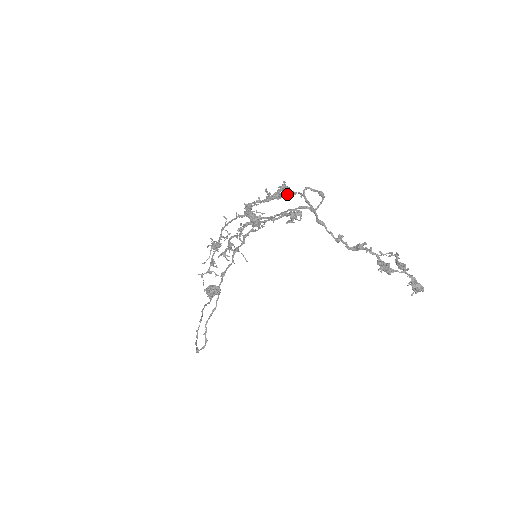
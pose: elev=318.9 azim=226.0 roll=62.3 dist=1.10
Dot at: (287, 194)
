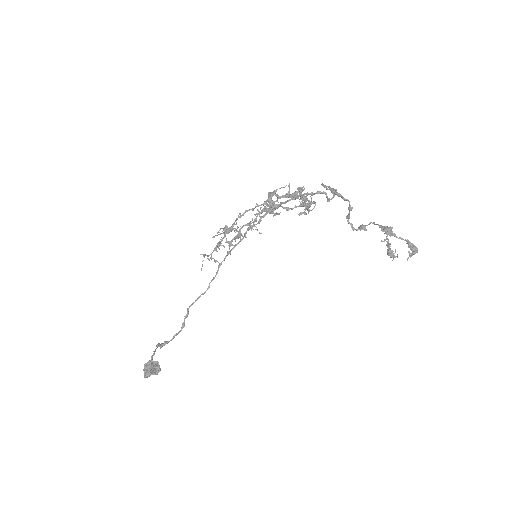
Dot at: (301, 199)
